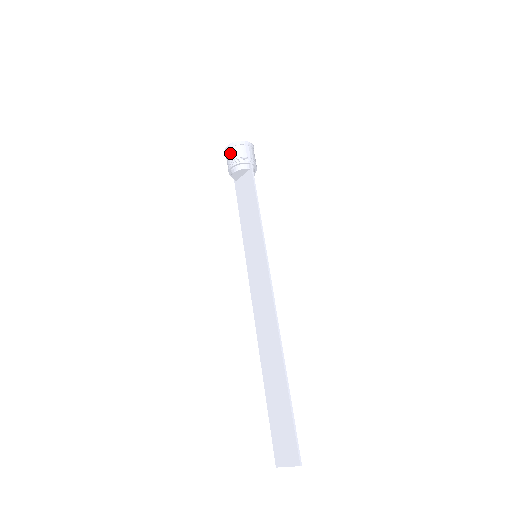
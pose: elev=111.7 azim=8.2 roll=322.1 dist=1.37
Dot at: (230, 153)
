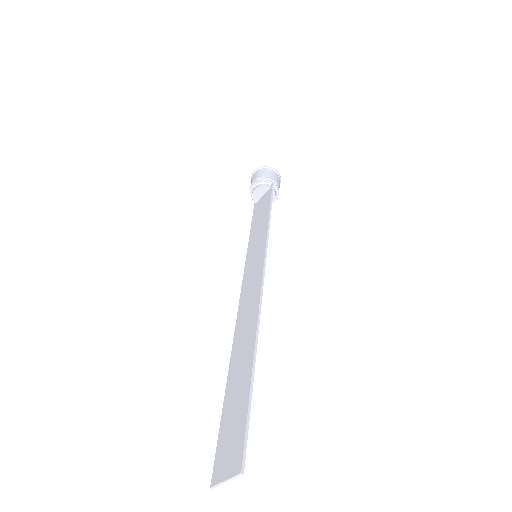
Dot at: (255, 175)
